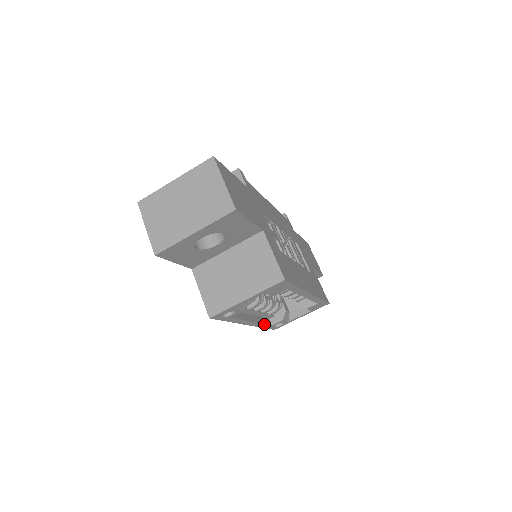
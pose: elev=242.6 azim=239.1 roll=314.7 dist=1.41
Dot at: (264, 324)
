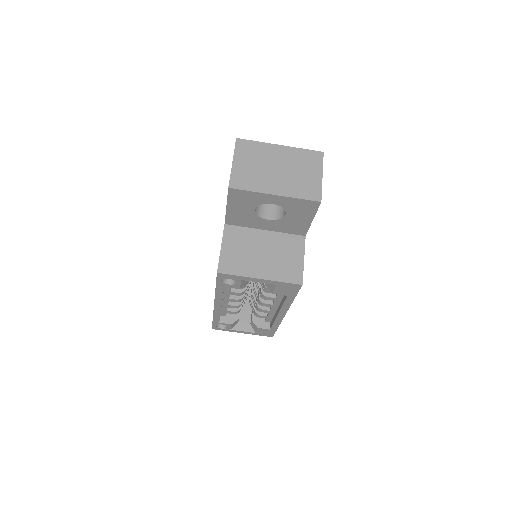
Dot at: (219, 316)
